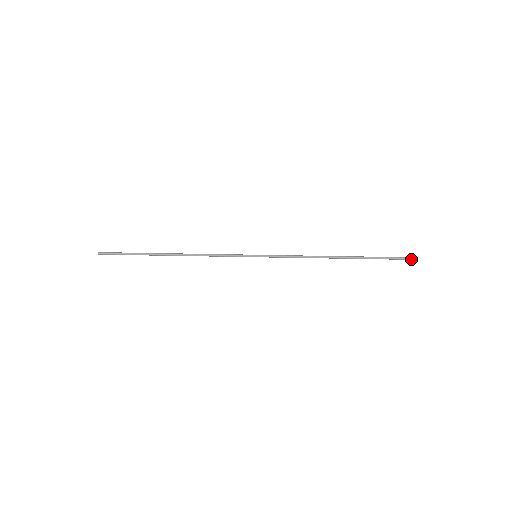
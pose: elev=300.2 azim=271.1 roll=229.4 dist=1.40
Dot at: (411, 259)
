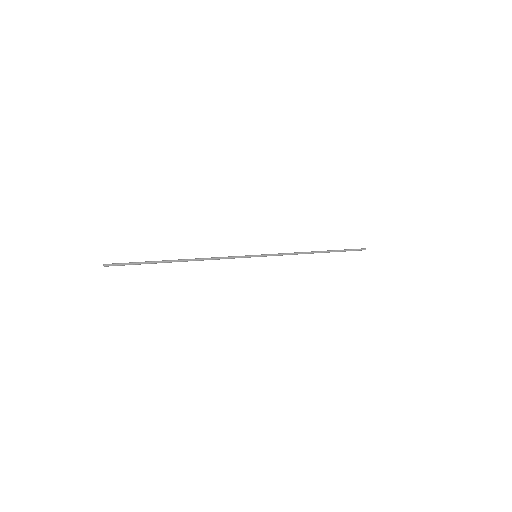
Dot at: occluded
